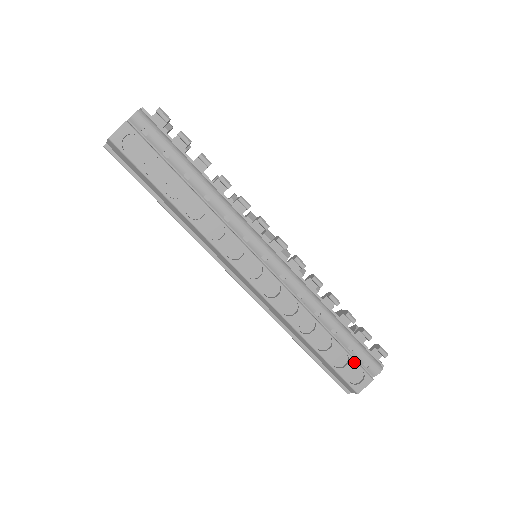
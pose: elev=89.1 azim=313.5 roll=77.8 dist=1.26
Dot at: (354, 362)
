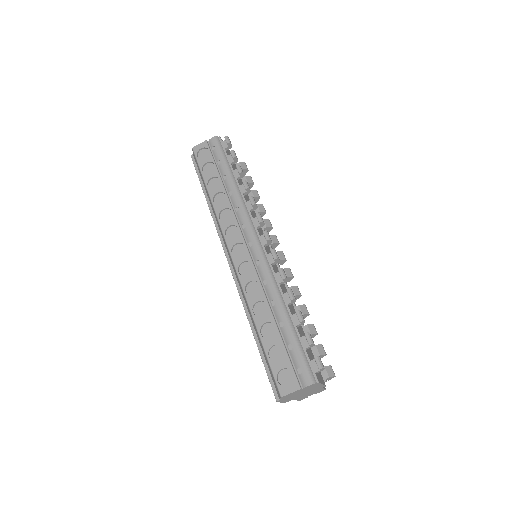
Dot at: (288, 361)
